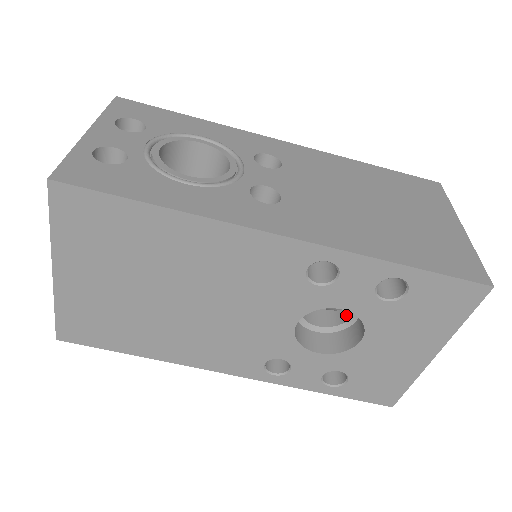
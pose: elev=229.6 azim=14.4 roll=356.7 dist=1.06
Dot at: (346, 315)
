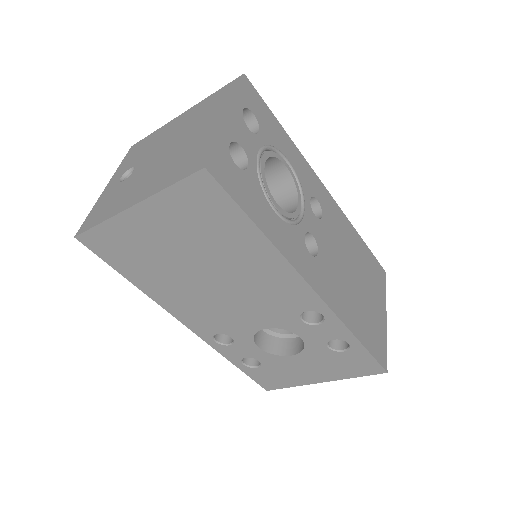
Dot at: occluded
